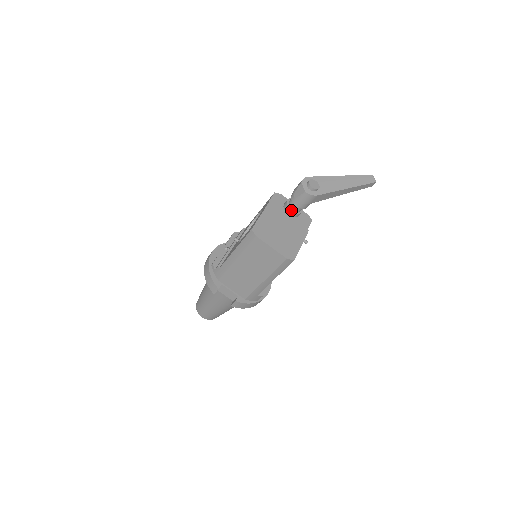
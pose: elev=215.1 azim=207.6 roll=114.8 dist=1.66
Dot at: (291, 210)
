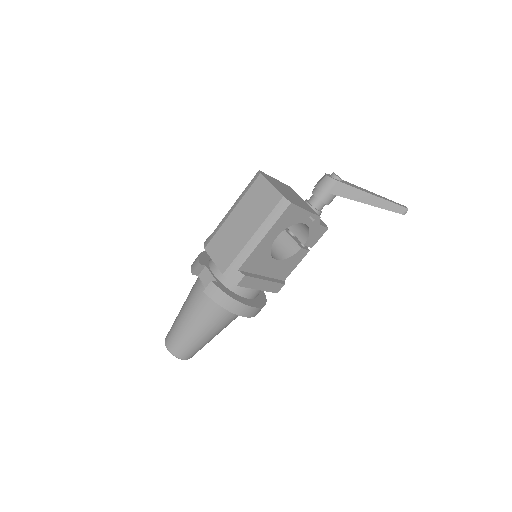
Dot at: (308, 202)
